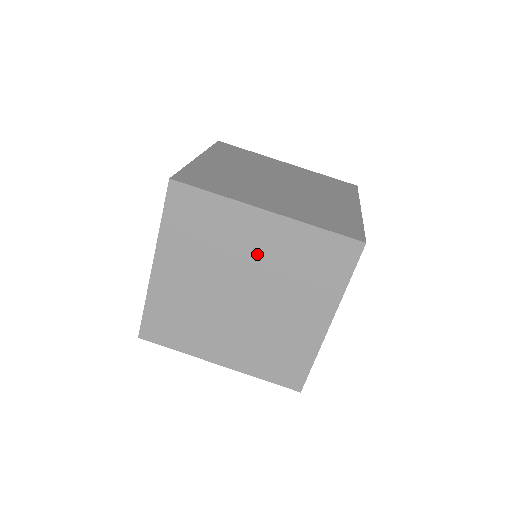
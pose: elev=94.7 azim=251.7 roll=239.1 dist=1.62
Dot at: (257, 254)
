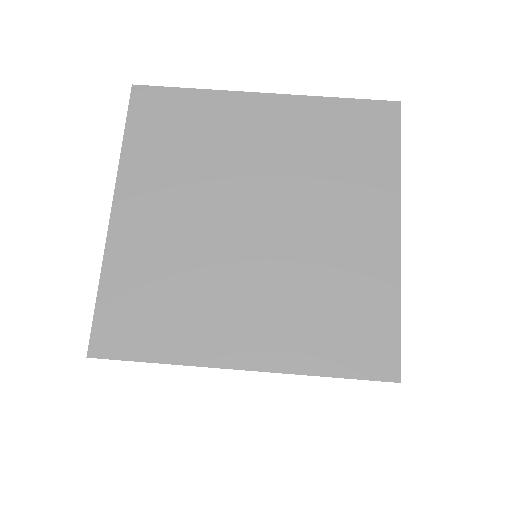
Dot at: (265, 152)
